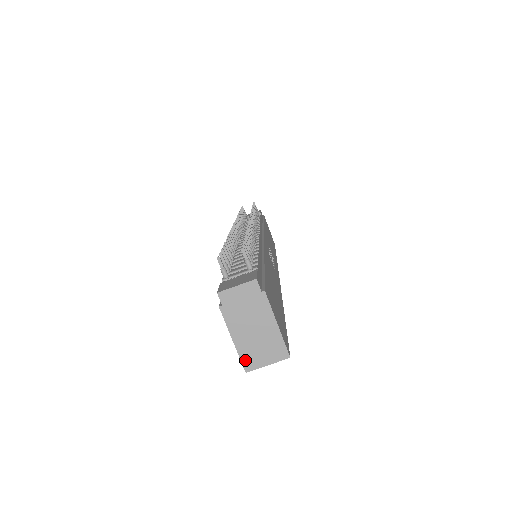
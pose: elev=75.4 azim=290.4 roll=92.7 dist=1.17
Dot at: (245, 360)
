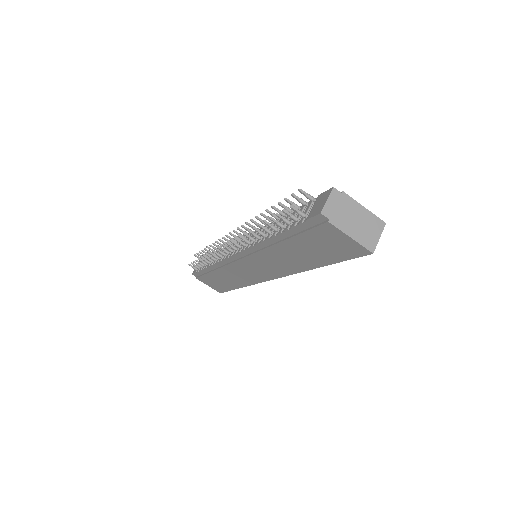
Dot at: (367, 245)
